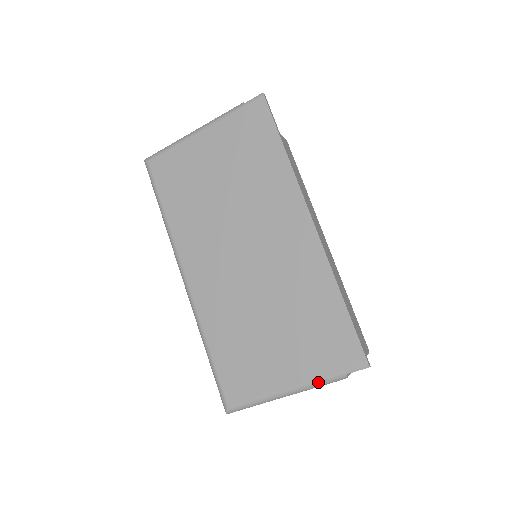
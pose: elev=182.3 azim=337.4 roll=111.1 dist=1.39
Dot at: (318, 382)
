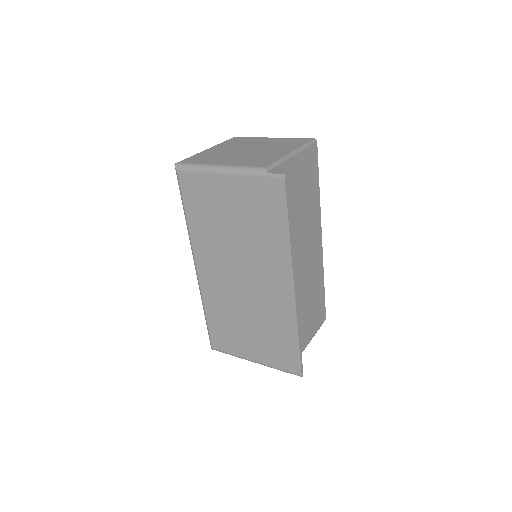
Dot at: (270, 367)
